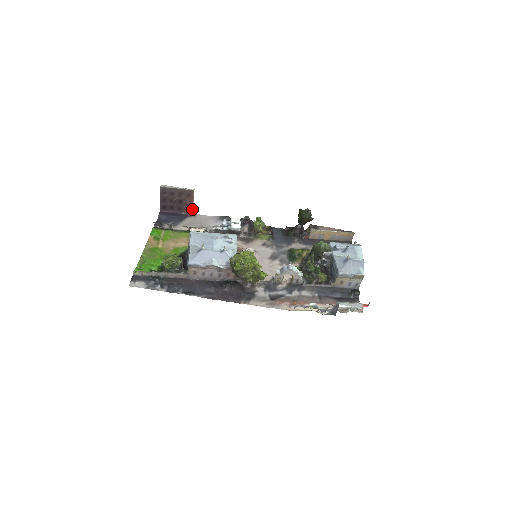
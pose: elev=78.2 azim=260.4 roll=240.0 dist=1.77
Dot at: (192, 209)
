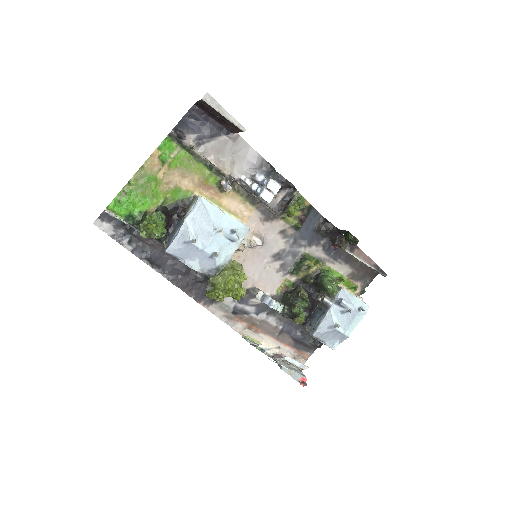
Dot at: (235, 132)
